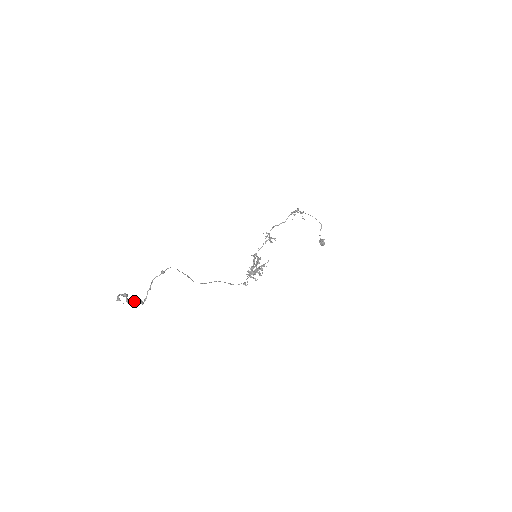
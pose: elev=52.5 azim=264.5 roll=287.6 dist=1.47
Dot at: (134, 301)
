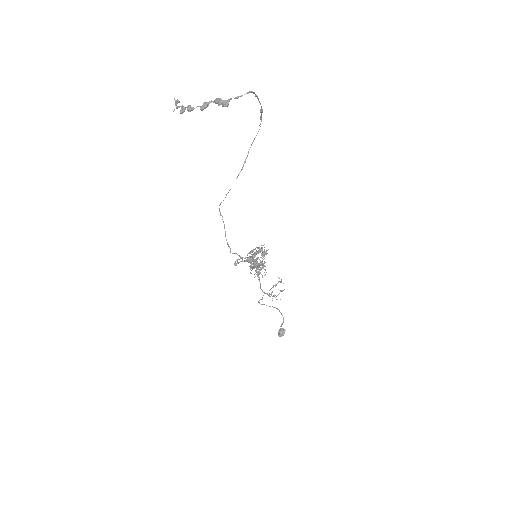
Dot at: (207, 105)
